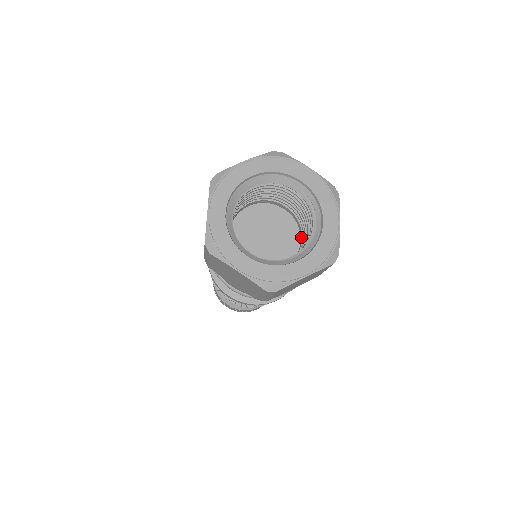
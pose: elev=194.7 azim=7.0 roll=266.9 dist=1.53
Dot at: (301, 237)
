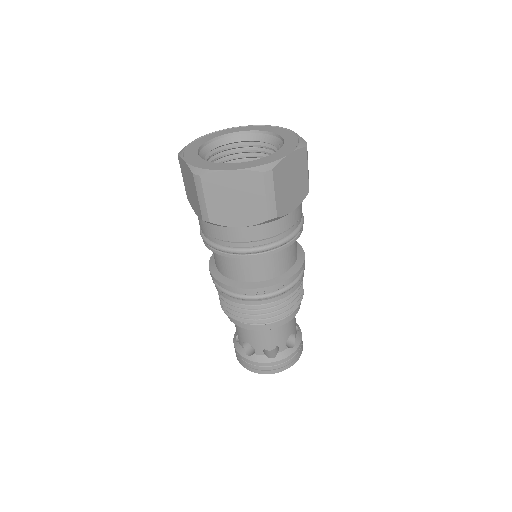
Dot at: occluded
